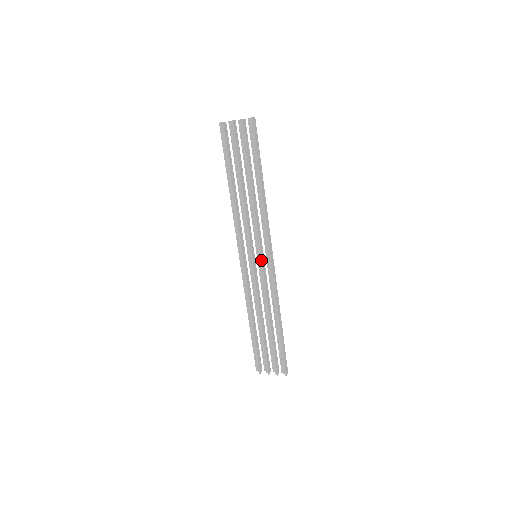
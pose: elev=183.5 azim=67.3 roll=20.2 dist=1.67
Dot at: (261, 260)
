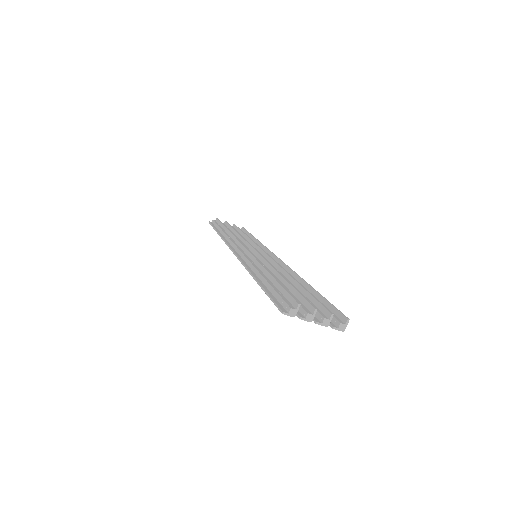
Dot at: (267, 254)
